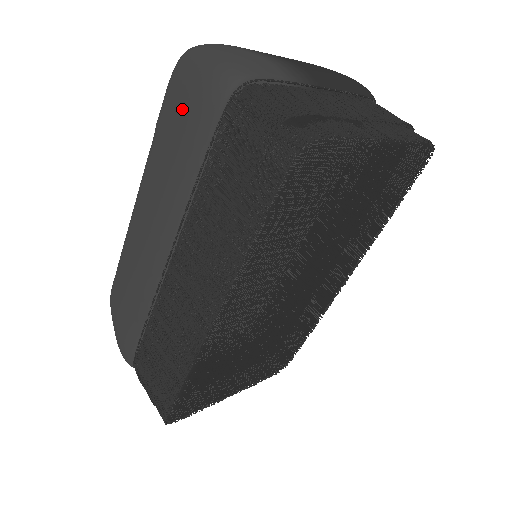
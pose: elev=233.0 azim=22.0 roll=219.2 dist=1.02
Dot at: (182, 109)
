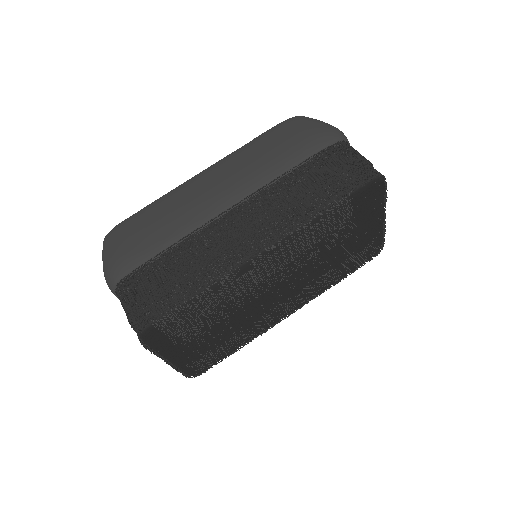
Dot at: (299, 133)
